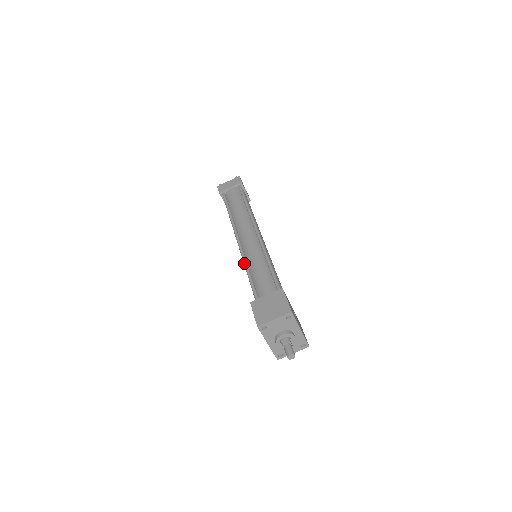
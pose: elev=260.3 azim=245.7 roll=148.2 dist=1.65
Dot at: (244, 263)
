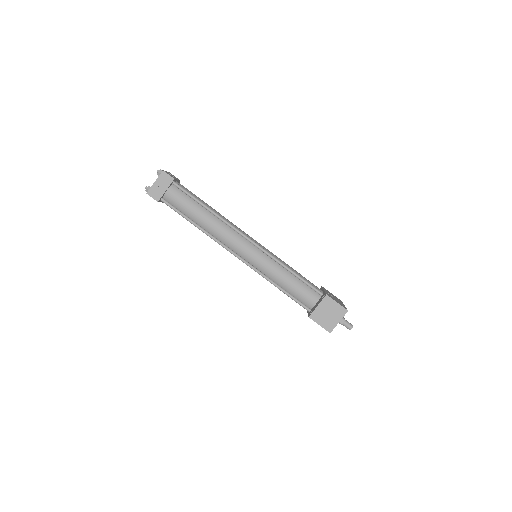
Dot at: occluded
